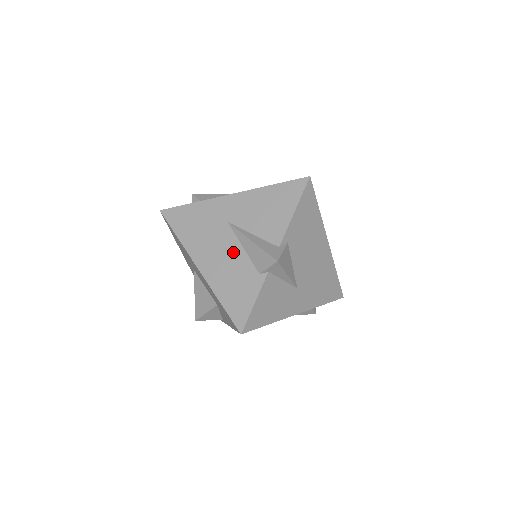
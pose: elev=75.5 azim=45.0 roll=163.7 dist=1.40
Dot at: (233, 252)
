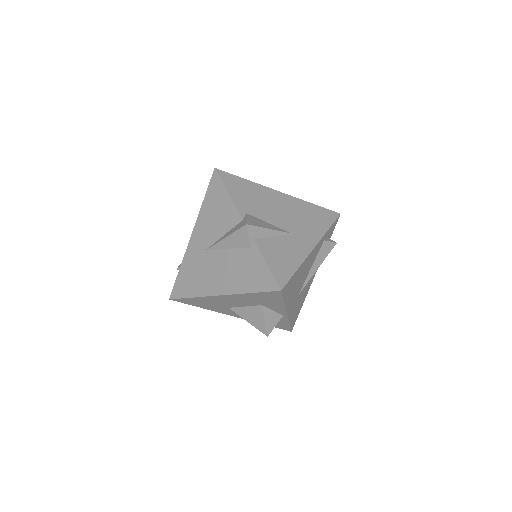
Dot at: (225, 259)
